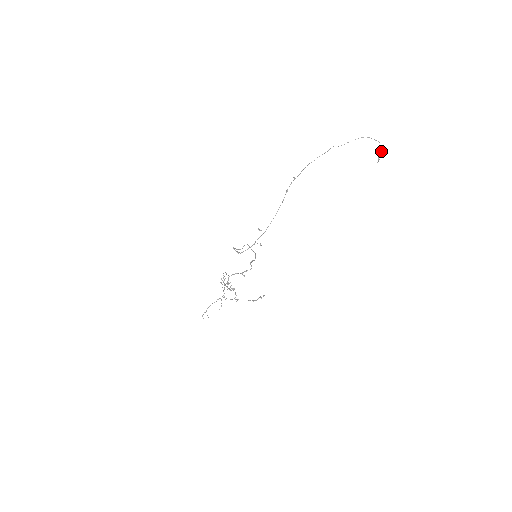
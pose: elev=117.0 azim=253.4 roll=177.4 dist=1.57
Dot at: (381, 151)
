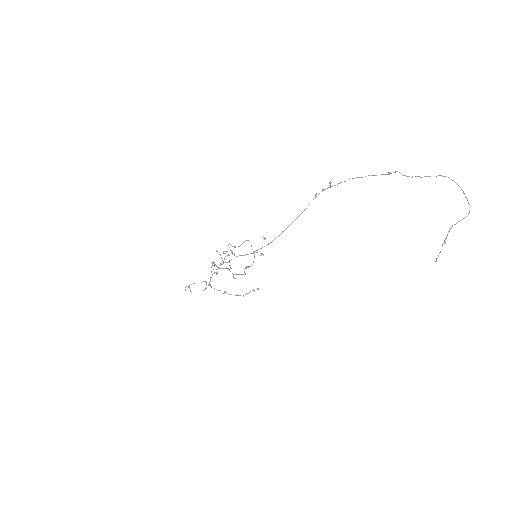
Dot at: (456, 223)
